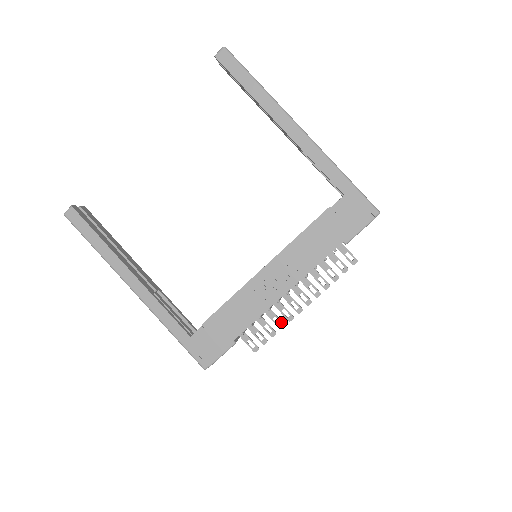
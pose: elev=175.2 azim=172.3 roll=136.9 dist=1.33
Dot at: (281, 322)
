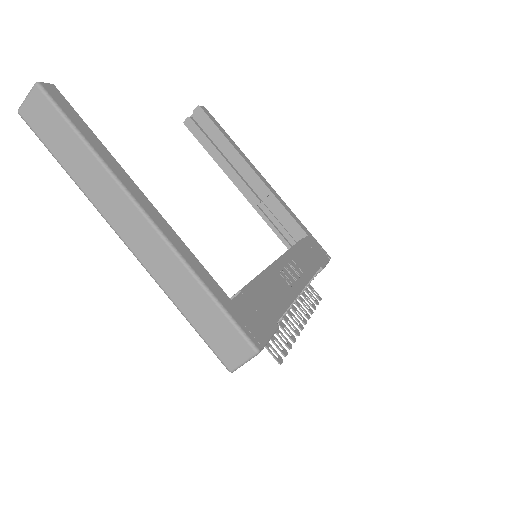
Dot at: (292, 334)
